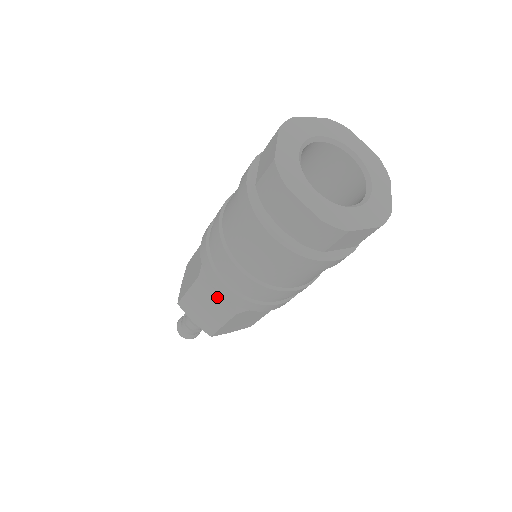
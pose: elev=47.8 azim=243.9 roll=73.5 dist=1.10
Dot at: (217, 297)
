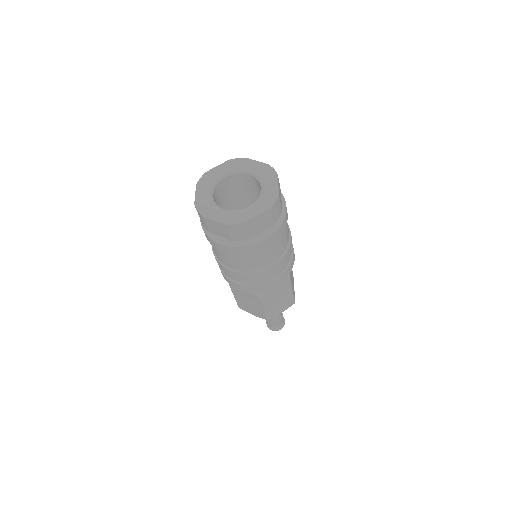
Dot at: (245, 292)
